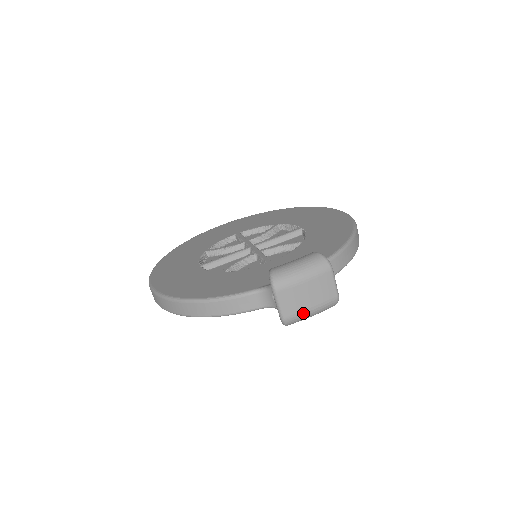
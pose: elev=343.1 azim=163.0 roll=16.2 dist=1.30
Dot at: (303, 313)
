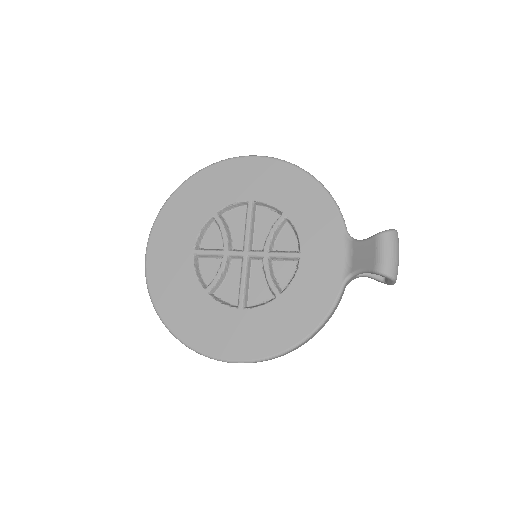
Dot at: occluded
